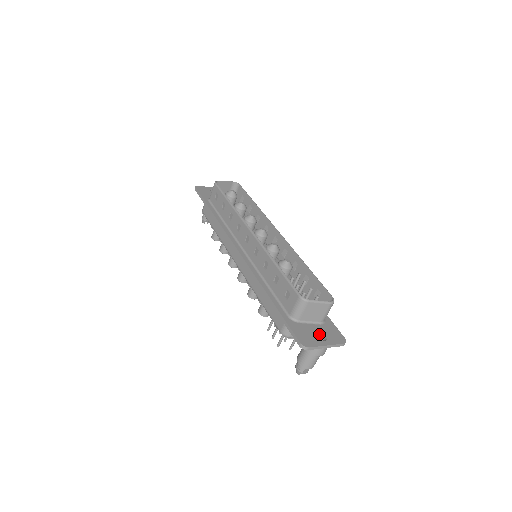
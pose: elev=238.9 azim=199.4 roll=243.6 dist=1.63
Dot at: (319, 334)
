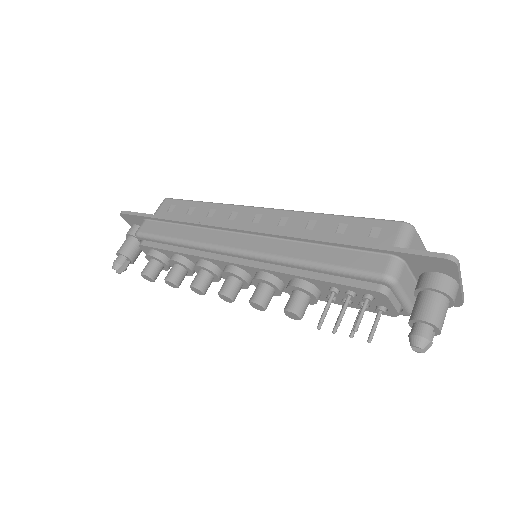
Dot at: occluded
